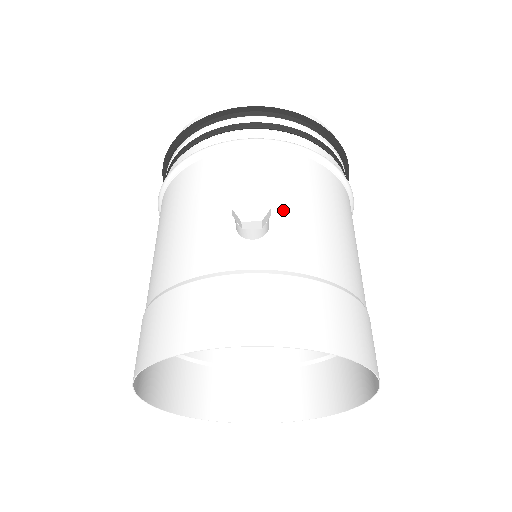
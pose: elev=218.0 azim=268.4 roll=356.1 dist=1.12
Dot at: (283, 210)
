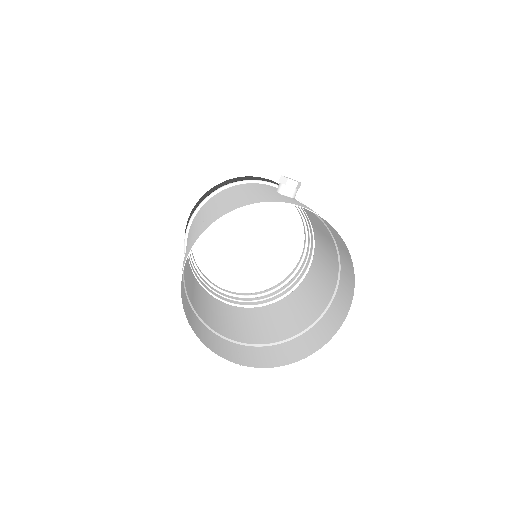
Dot at: occluded
